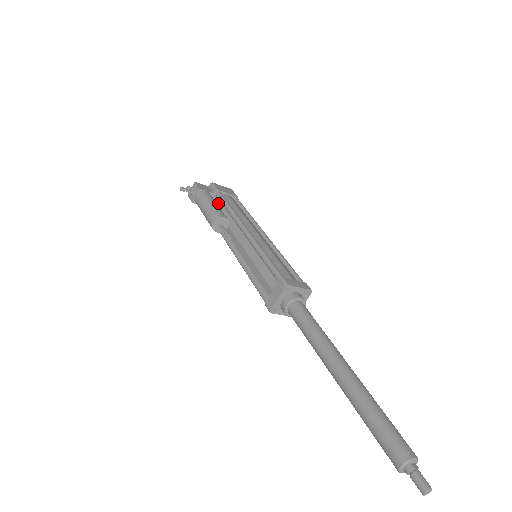
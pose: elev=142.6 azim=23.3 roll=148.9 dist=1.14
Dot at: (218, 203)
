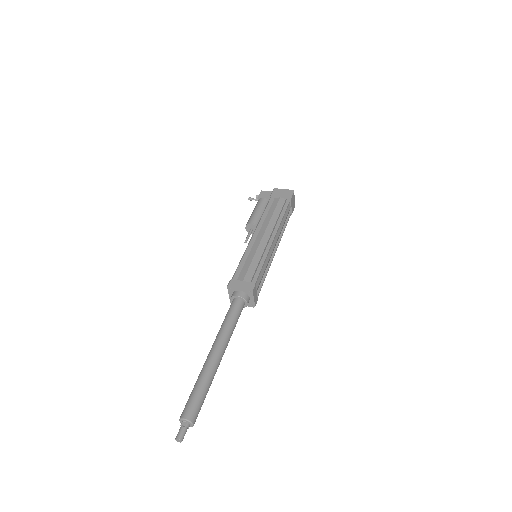
Dot at: occluded
